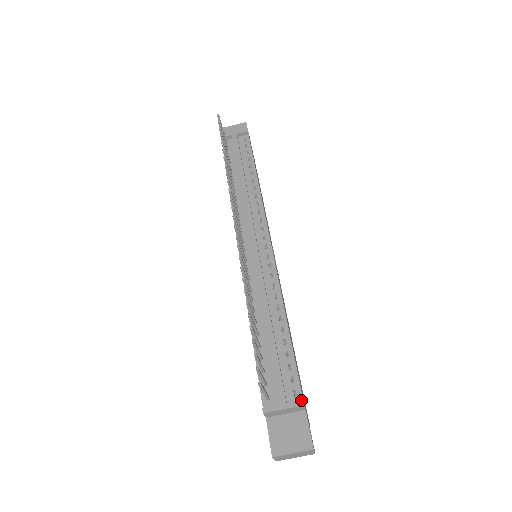
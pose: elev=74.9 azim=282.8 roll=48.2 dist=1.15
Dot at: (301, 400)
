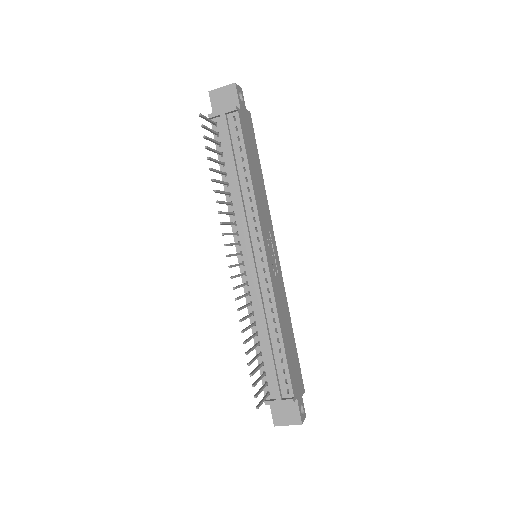
Dot at: (292, 399)
